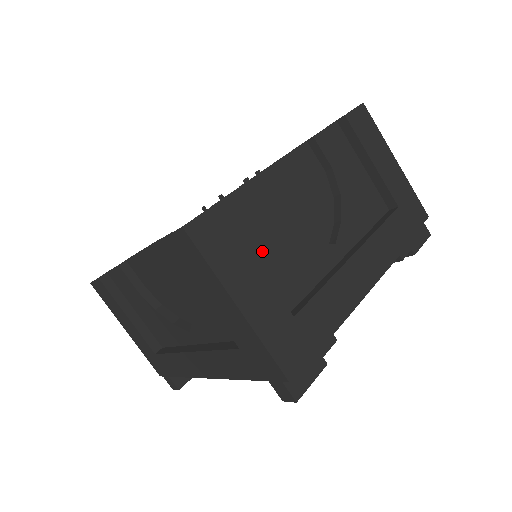
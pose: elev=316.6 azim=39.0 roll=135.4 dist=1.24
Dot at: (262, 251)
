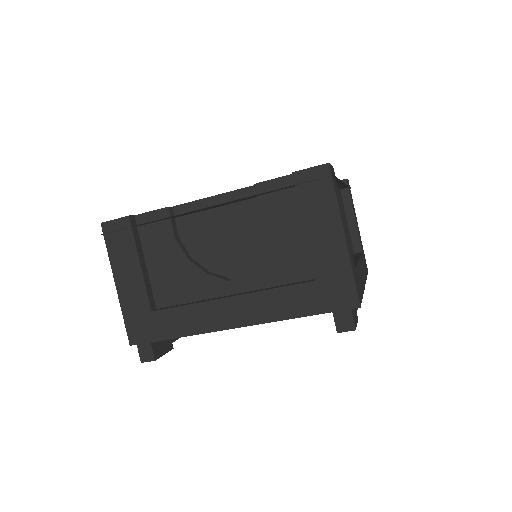
Dot at: occluded
